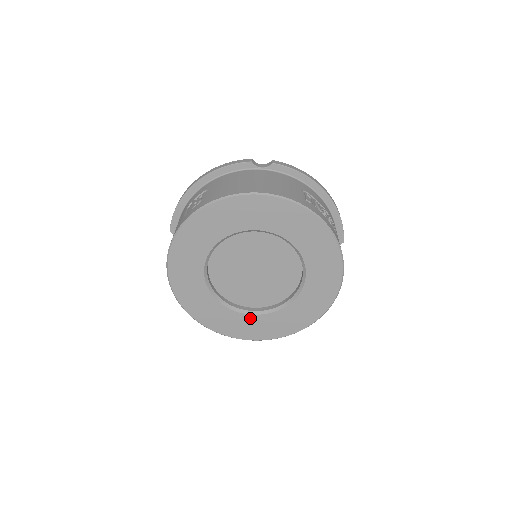
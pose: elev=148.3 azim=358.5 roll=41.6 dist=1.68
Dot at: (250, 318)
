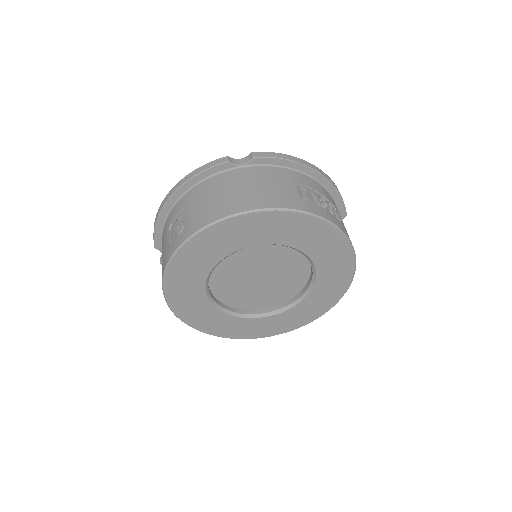
Dot at: (264, 320)
